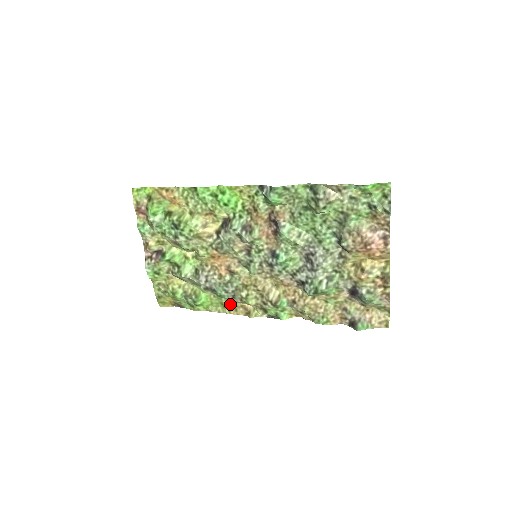
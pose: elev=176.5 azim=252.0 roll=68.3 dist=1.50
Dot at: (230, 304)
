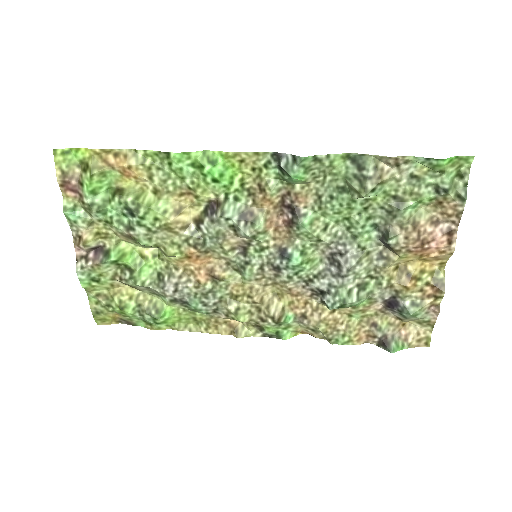
Dot at: (208, 320)
